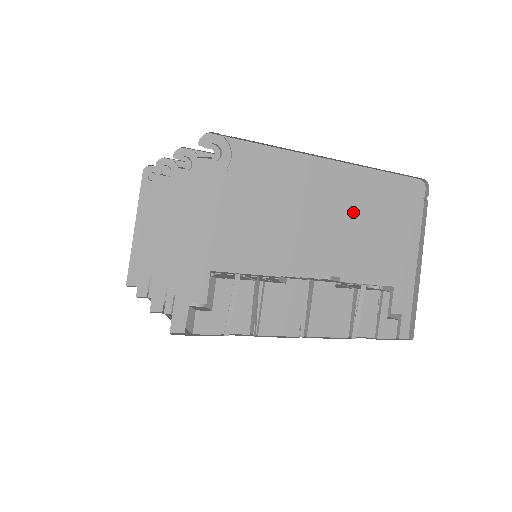
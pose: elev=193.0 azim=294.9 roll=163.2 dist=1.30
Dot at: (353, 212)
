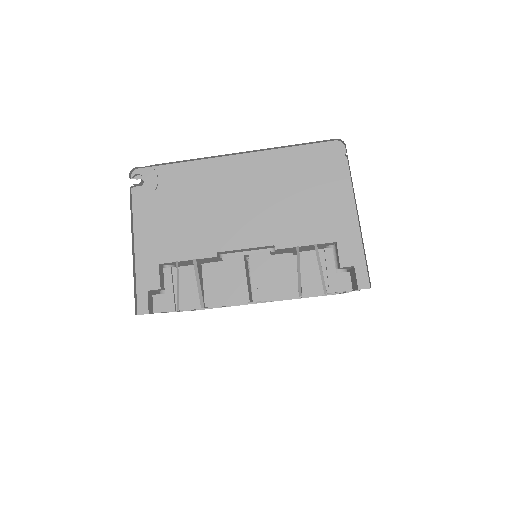
Dot at: (272, 189)
